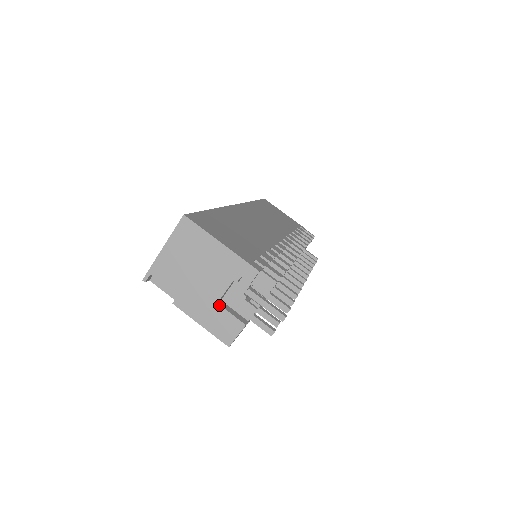
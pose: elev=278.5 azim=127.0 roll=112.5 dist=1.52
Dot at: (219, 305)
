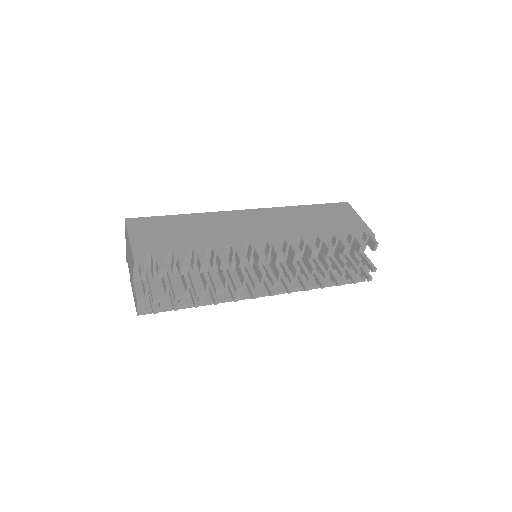
Dot at: (133, 284)
